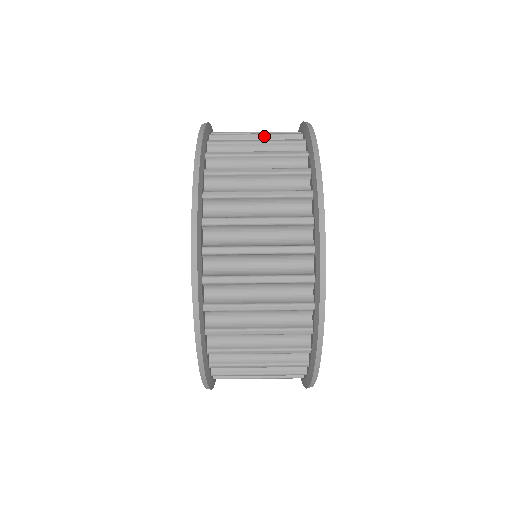
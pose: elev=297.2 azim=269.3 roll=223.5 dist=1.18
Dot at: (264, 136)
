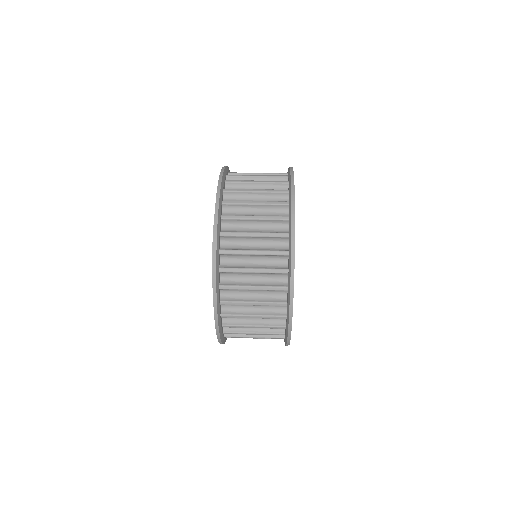
Dot at: occluded
